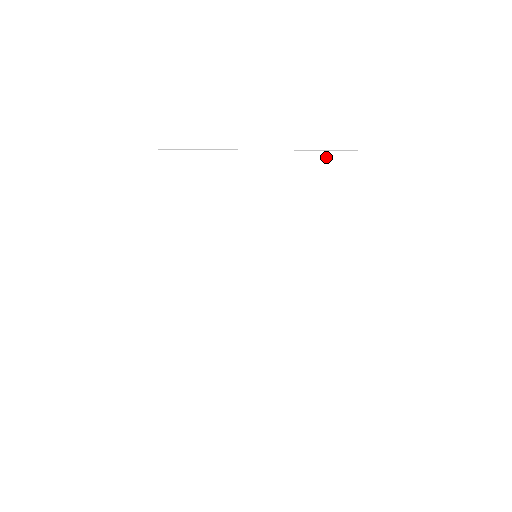
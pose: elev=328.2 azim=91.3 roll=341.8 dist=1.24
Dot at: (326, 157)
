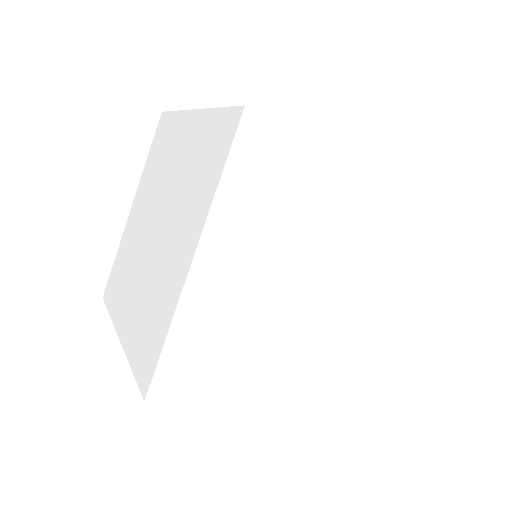
Dot at: occluded
